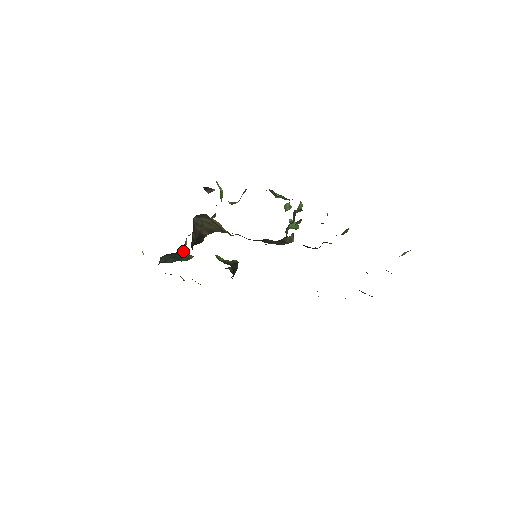
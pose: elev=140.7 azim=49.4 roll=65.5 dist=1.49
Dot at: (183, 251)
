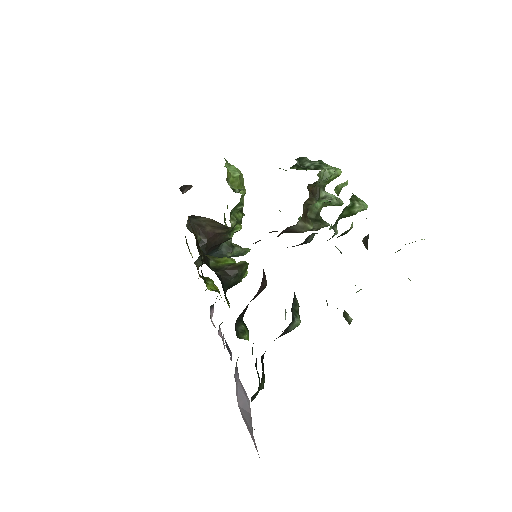
Dot at: (224, 248)
